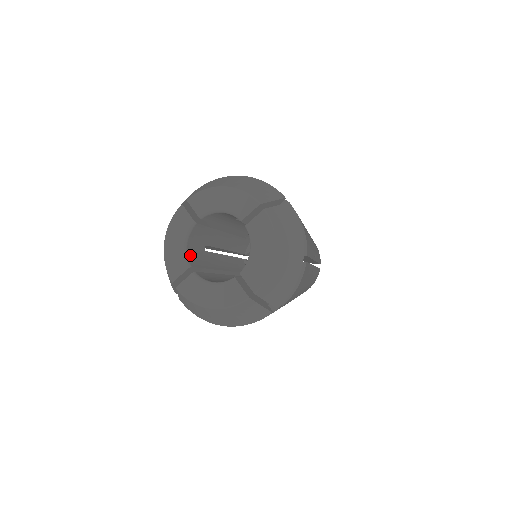
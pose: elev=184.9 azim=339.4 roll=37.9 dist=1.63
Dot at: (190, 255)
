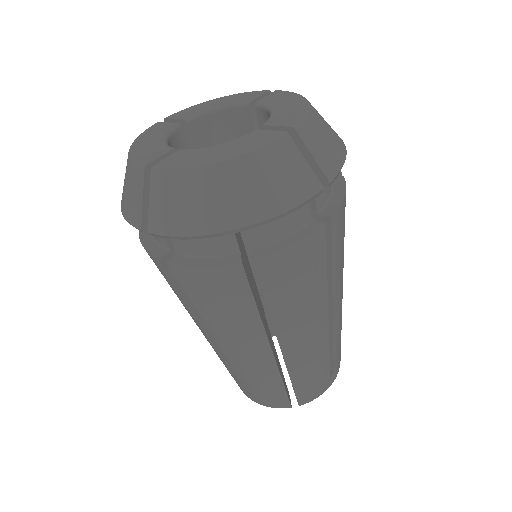
Dot at: occluded
